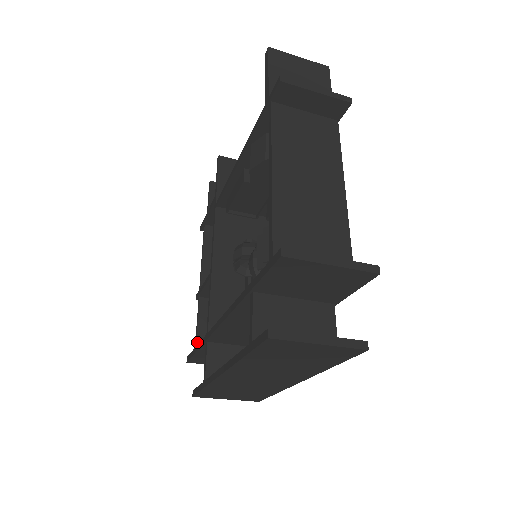
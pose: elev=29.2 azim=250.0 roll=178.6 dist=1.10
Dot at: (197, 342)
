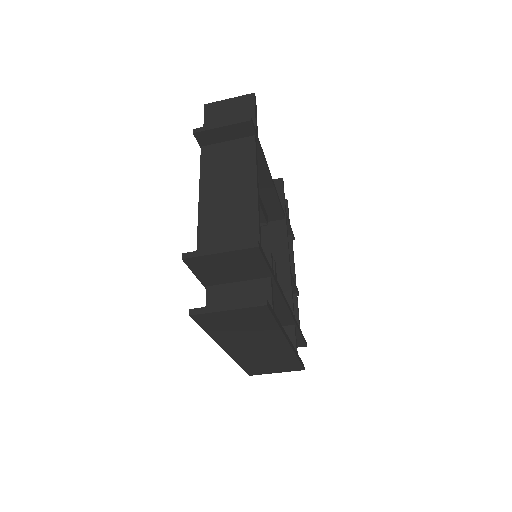
Dot at: occluded
